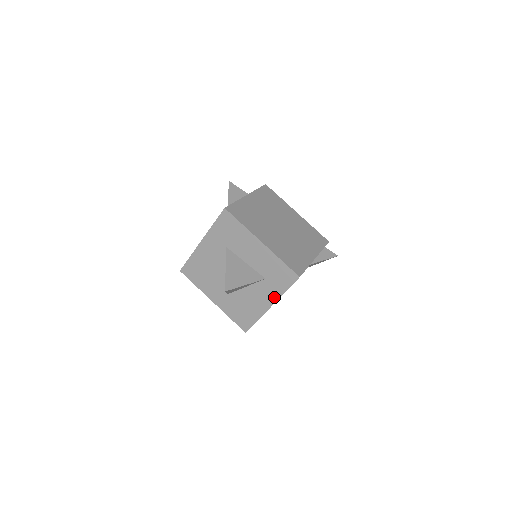
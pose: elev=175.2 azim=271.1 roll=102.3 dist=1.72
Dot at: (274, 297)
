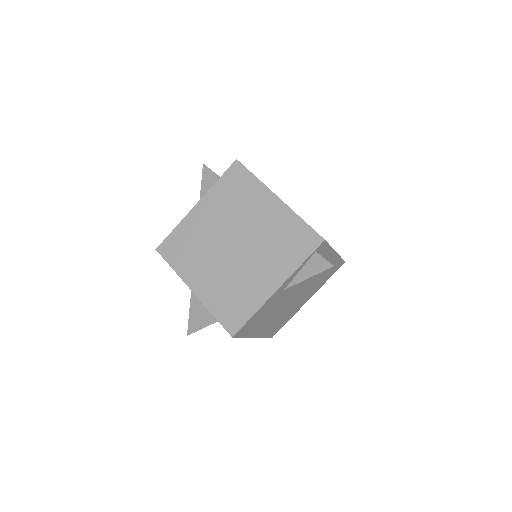
Dot at: occluded
